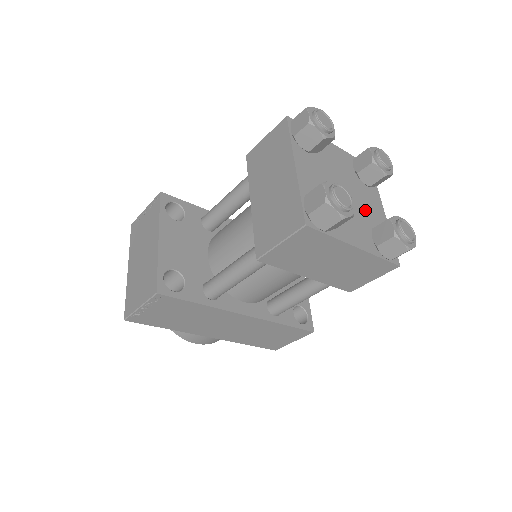
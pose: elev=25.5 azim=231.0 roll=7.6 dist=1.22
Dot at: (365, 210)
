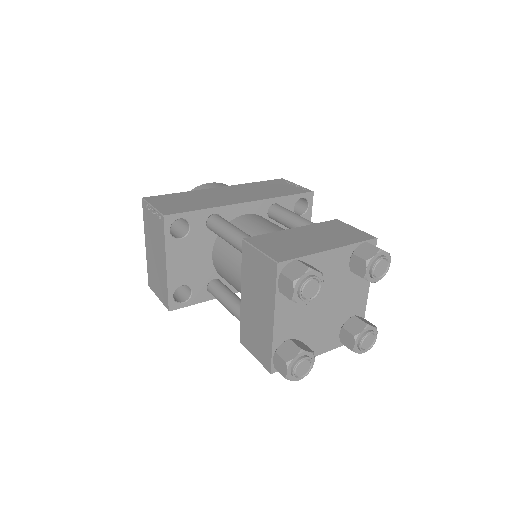
Dot at: (344, 307)
